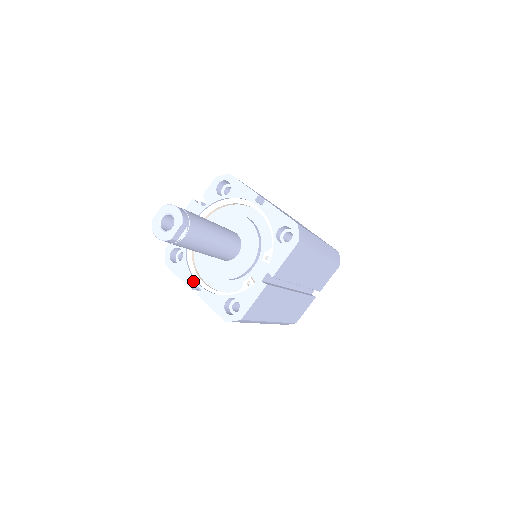
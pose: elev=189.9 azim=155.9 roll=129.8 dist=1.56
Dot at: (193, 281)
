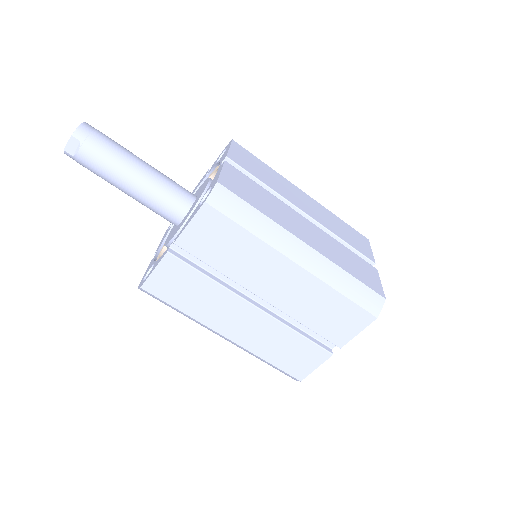
Dot at: (159, 246)
